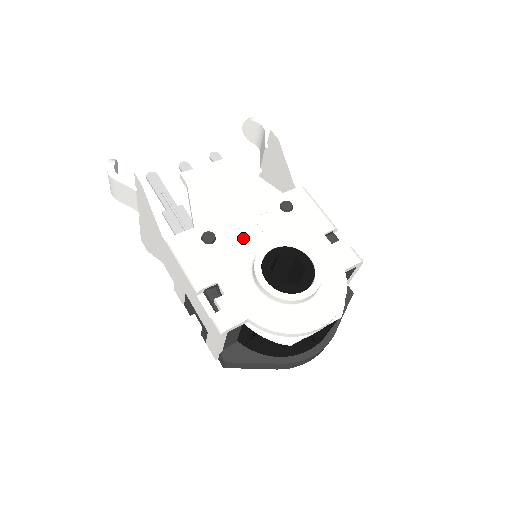
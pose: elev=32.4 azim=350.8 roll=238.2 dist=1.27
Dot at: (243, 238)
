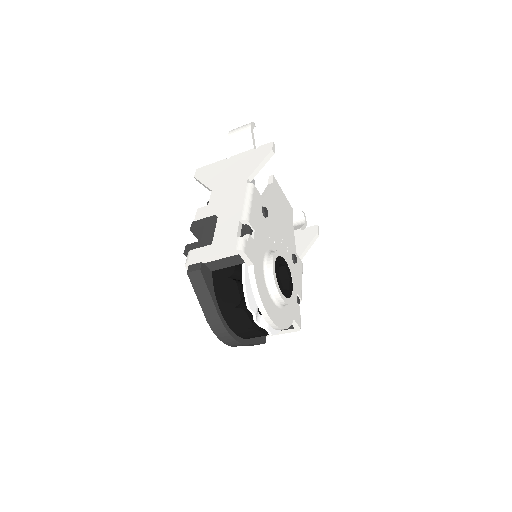
Dot at: (274, 237)
